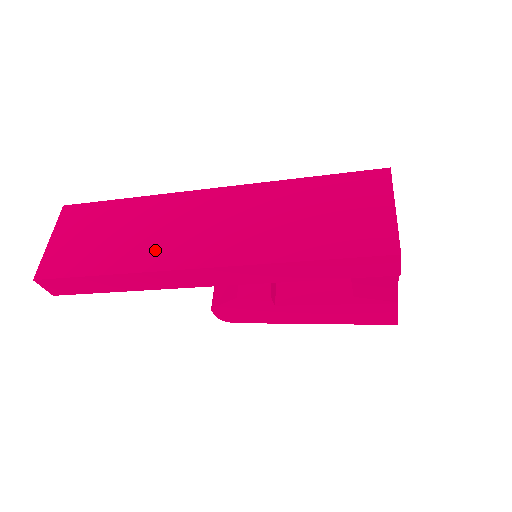
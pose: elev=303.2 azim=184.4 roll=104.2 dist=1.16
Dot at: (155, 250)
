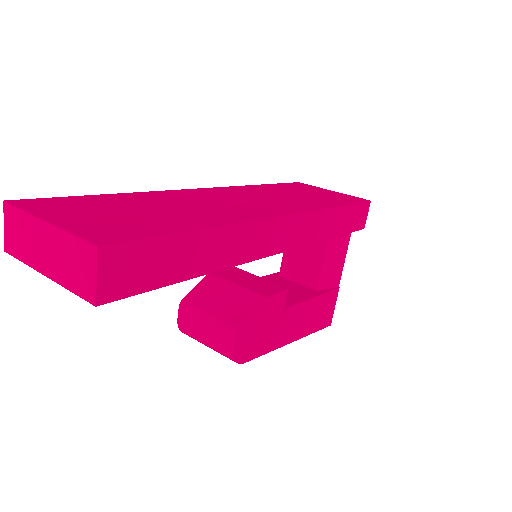
Dot at: (228, 212)
